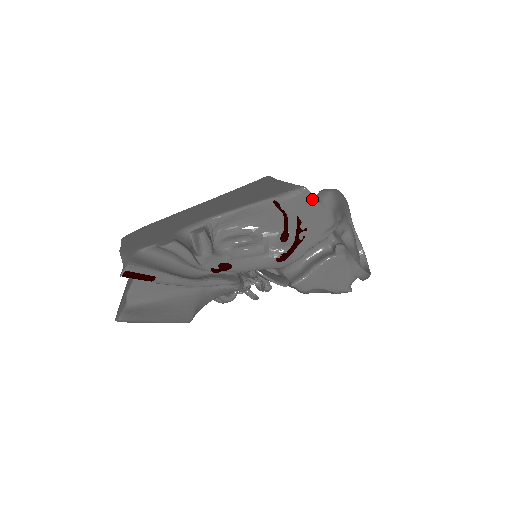
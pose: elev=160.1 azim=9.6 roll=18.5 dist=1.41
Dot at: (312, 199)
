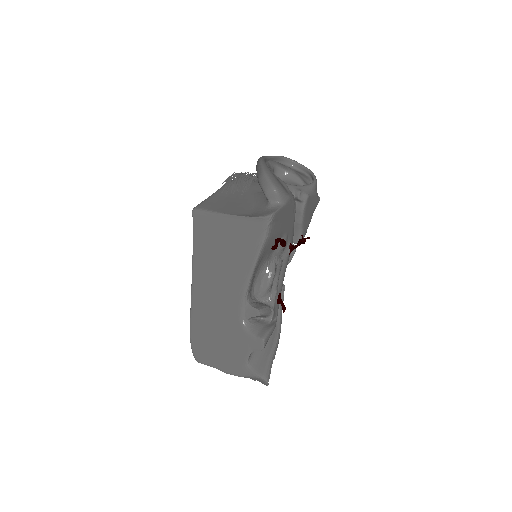
Dot at: (279, 212)
